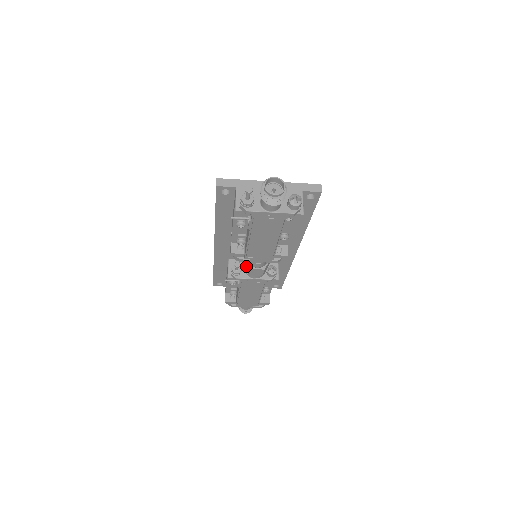
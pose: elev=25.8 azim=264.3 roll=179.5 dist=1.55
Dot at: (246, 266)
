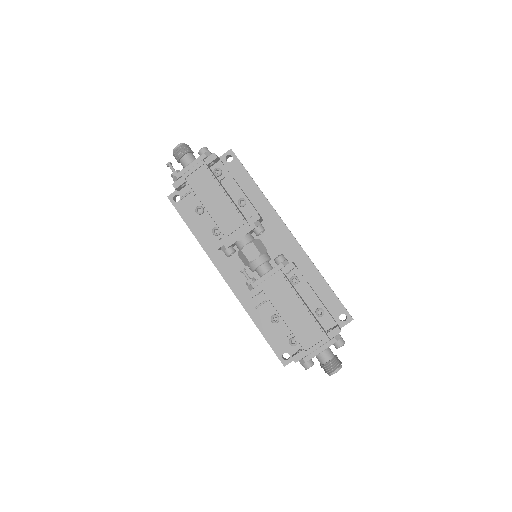
Dot at: (242, 257)
